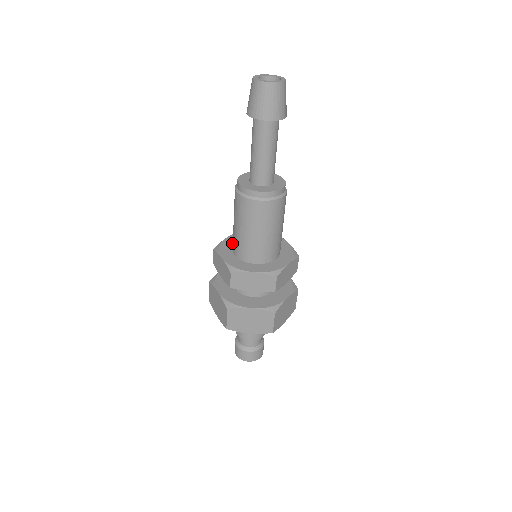
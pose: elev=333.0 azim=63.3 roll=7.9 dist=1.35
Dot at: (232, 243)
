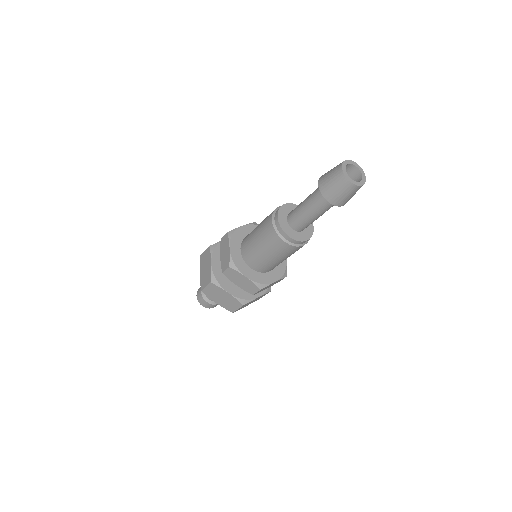
Dot at: (239, 253)
